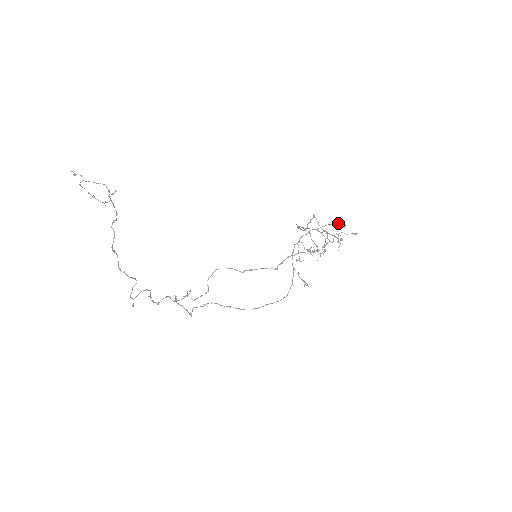
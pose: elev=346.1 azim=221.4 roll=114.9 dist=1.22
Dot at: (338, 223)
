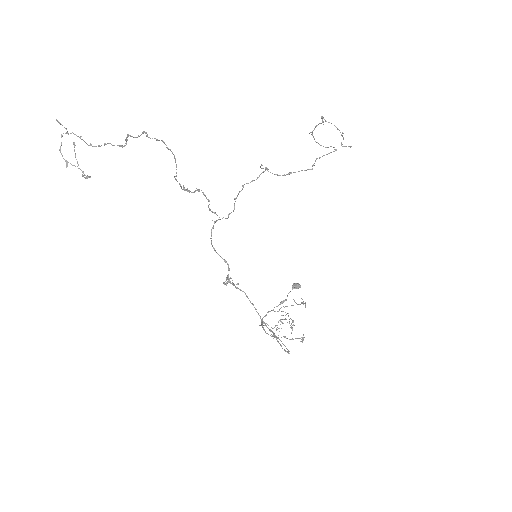
Dot at: (292, 285)
